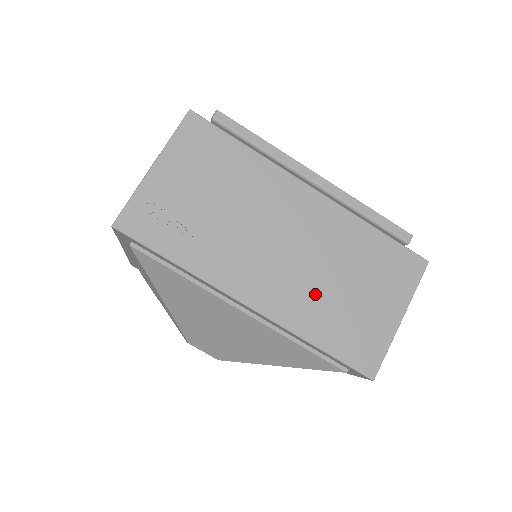
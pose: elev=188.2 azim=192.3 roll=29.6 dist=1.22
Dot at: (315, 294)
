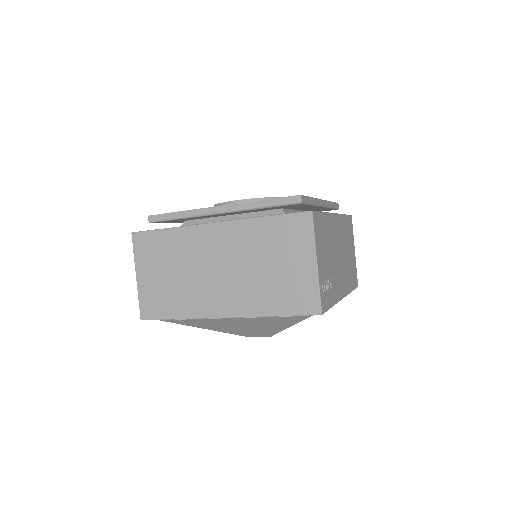
Dot at: (347, 268)
